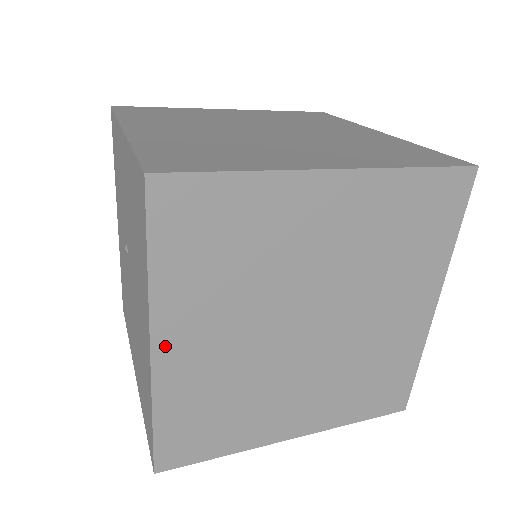
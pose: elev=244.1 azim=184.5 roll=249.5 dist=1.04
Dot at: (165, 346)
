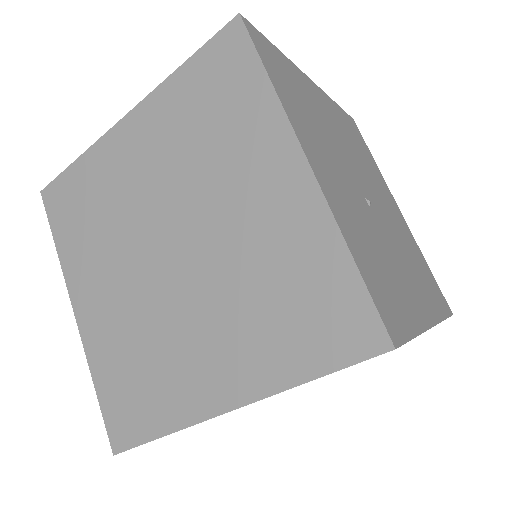
Dot at: (81, 307)
